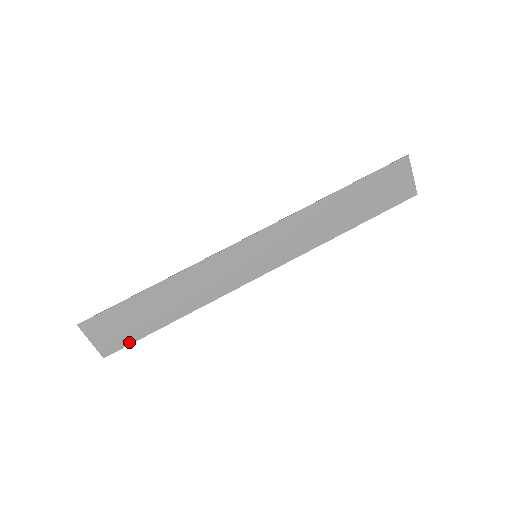
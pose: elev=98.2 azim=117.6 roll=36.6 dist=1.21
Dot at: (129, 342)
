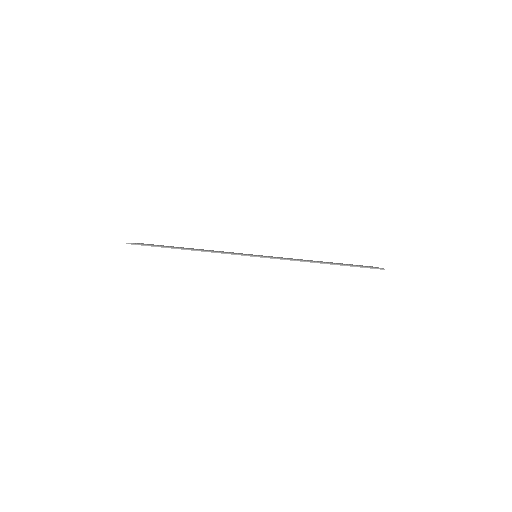
Dot at: occluded
